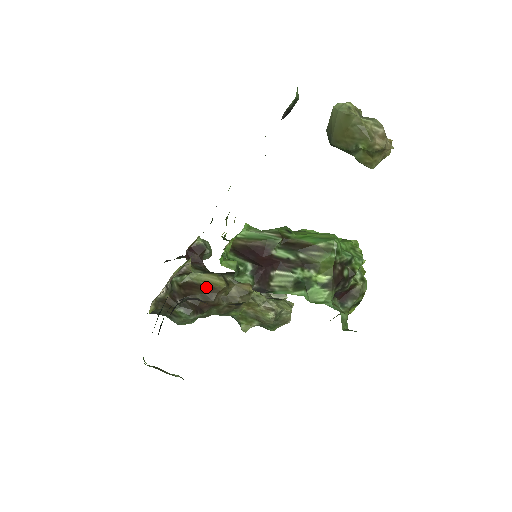
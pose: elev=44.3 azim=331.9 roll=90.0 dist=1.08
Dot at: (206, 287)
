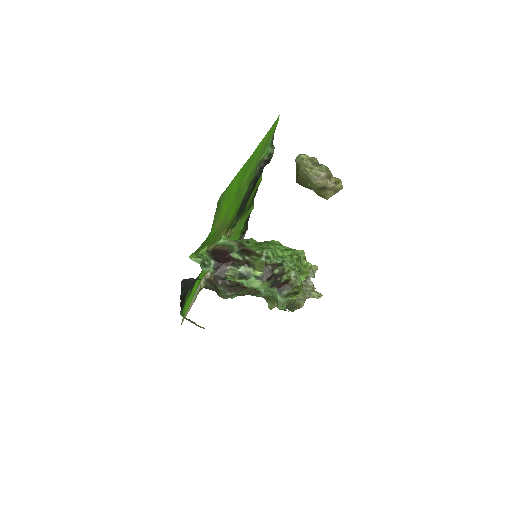
Dot at: occluded
